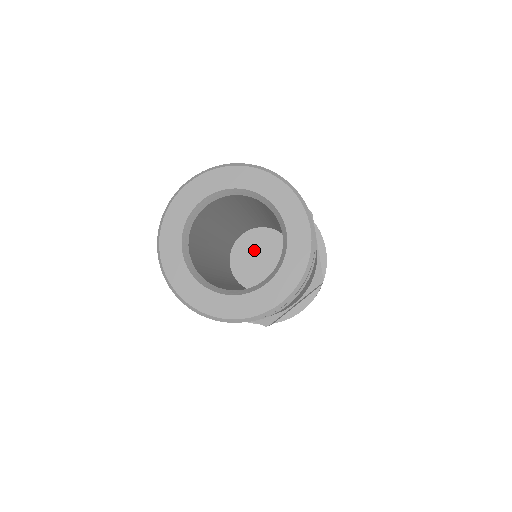
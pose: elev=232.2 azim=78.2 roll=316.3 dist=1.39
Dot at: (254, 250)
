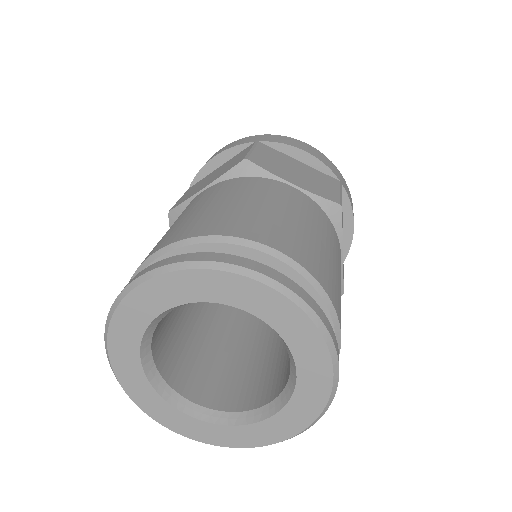
Dot at: occluded
